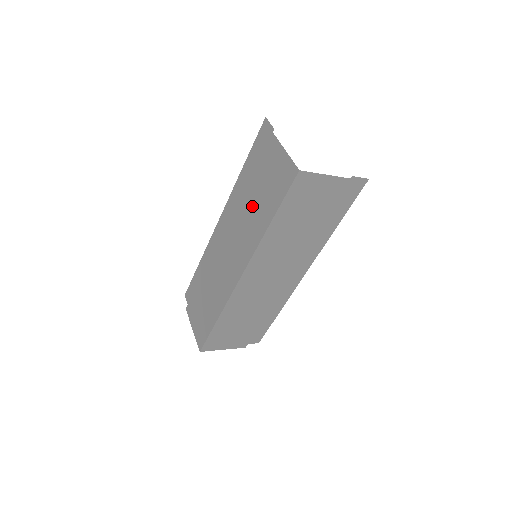
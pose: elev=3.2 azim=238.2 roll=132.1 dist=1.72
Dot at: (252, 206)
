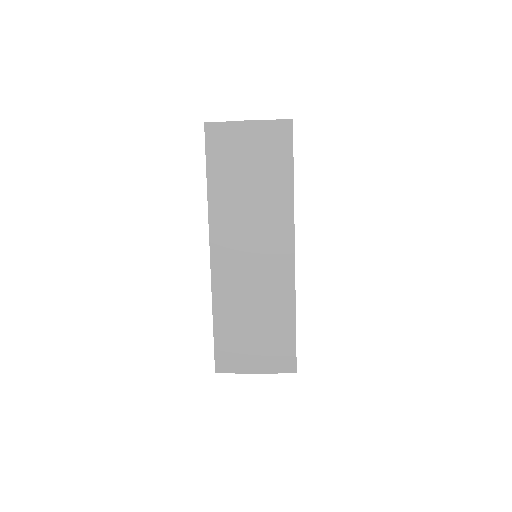
Dot at: (258, 191)
